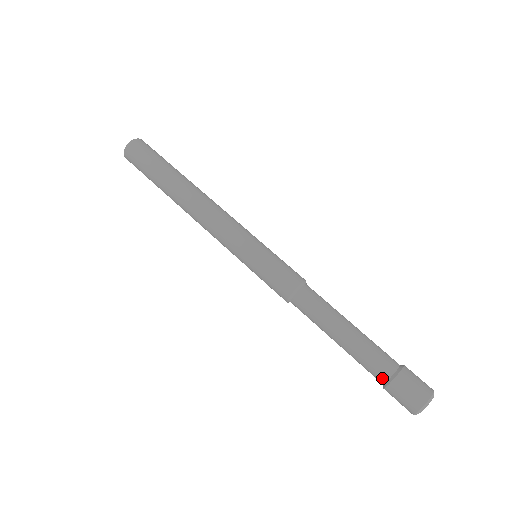
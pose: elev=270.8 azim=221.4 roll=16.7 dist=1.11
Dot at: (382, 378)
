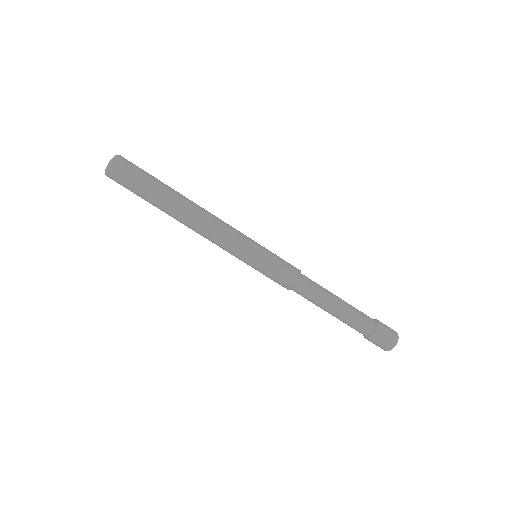
Dot at: occluded
